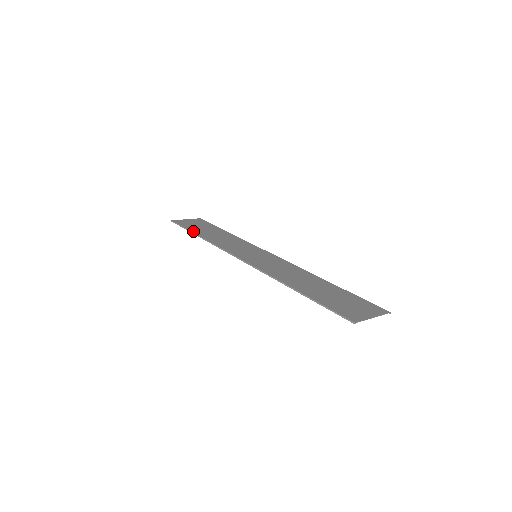
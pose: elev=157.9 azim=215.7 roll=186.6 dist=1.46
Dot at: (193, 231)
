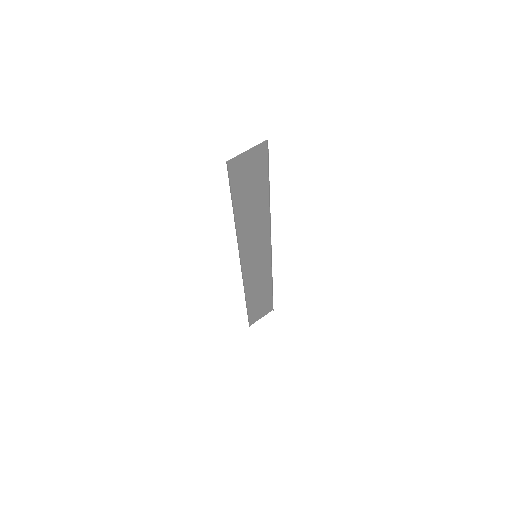
Dot at: (248, 307)
